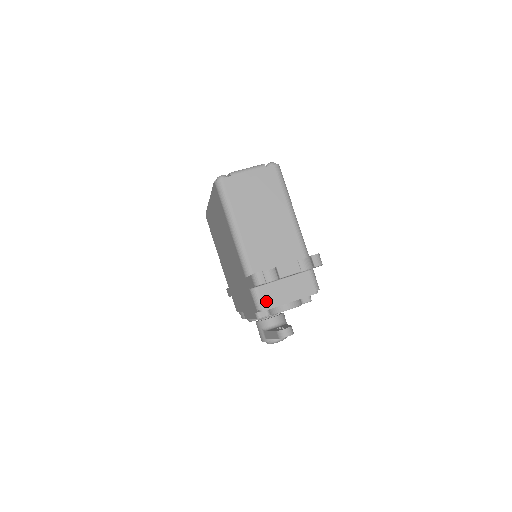
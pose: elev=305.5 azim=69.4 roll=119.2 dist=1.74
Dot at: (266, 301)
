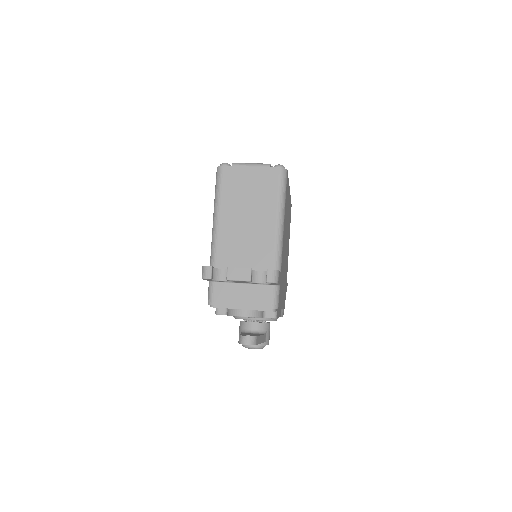
Dot at: (218, 298)
